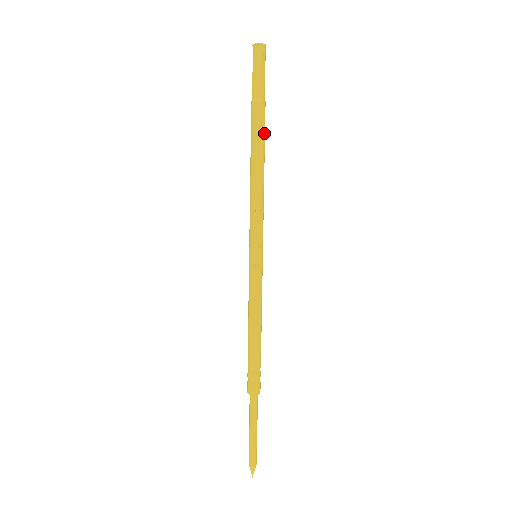
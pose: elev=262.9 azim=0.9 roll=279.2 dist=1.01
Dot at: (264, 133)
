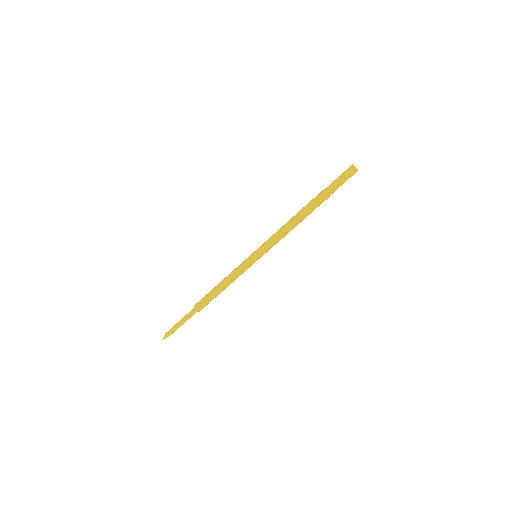
Dot at: occluded
